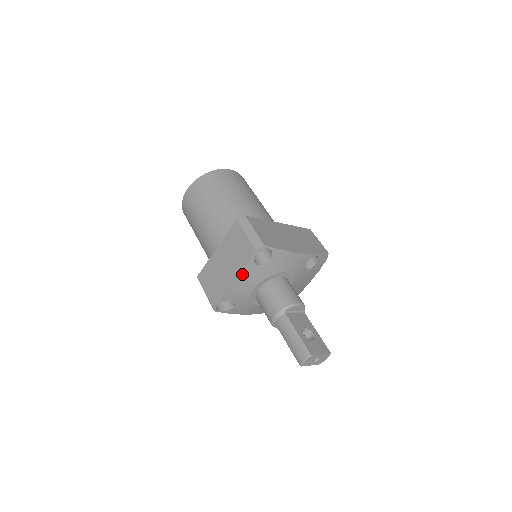
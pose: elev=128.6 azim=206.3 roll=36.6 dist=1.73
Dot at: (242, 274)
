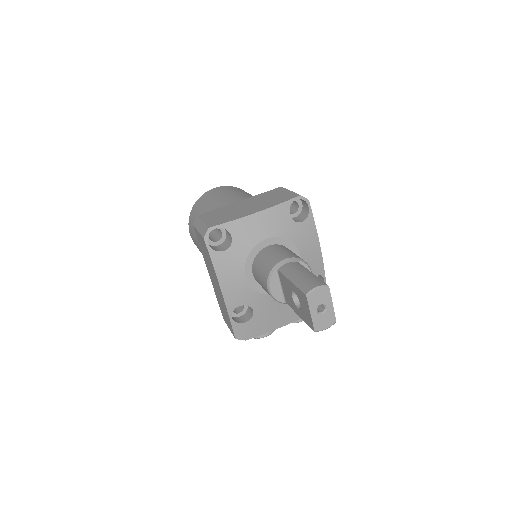
Dot at: (271, 209)
